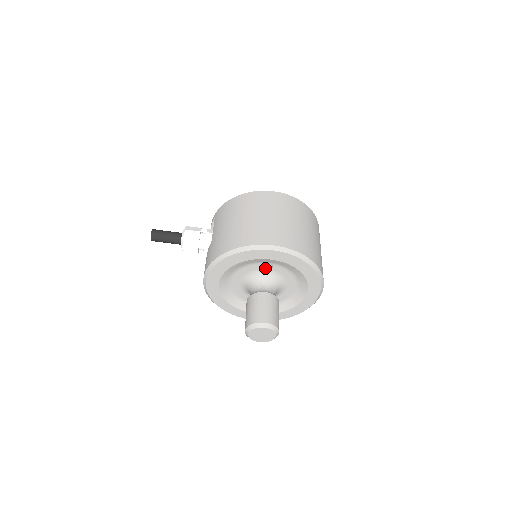
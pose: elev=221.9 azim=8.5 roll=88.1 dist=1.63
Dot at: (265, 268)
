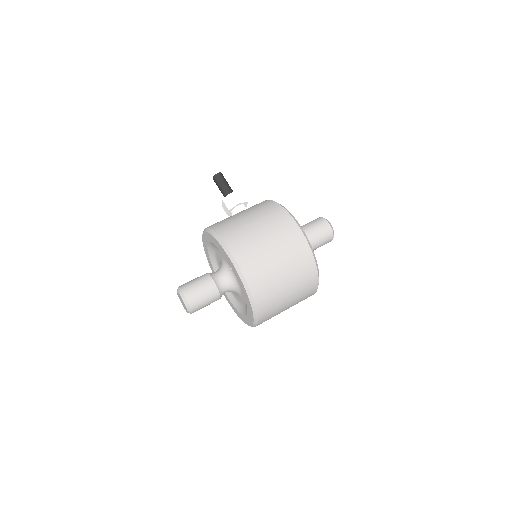
Dot at: occluded
